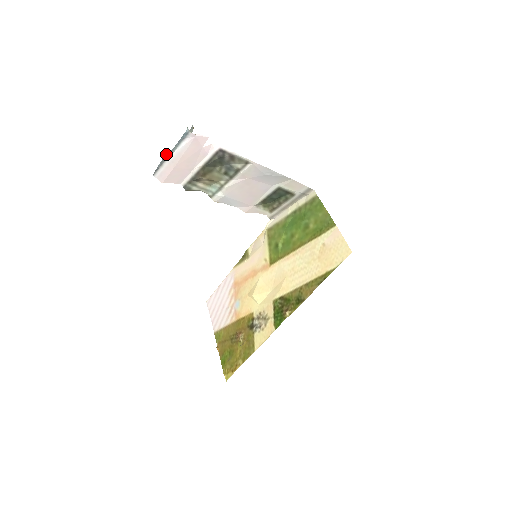
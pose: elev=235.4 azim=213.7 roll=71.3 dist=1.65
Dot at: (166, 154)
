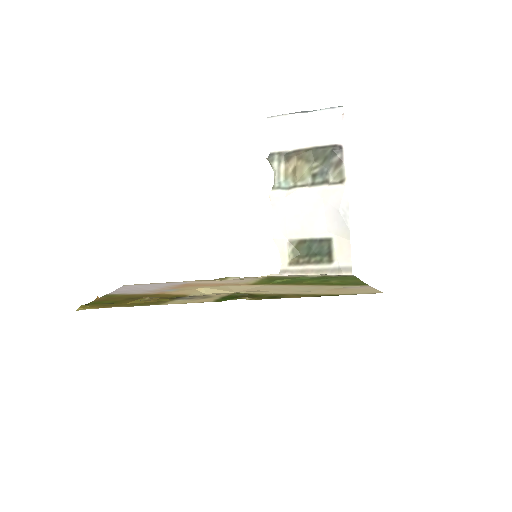
Dot at: (299, 112)
